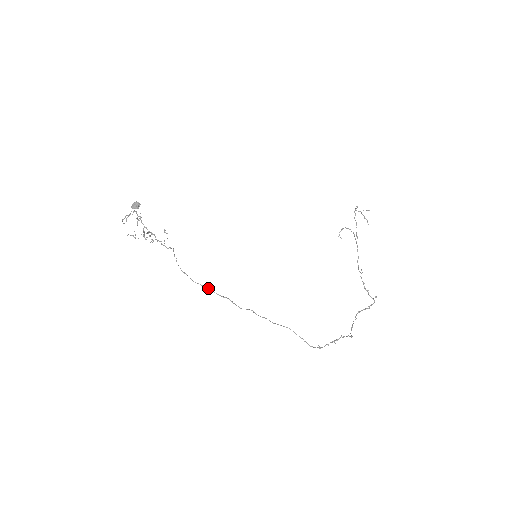
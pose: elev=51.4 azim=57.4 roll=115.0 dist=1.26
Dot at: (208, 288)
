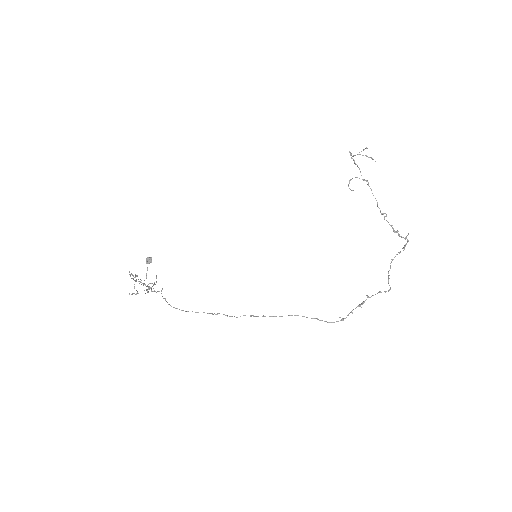
Dot at: occluded
